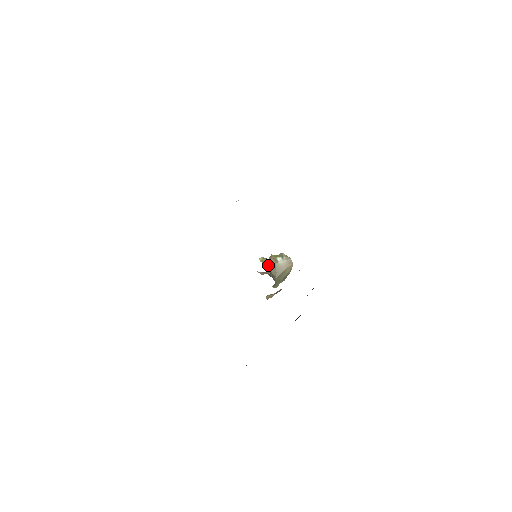
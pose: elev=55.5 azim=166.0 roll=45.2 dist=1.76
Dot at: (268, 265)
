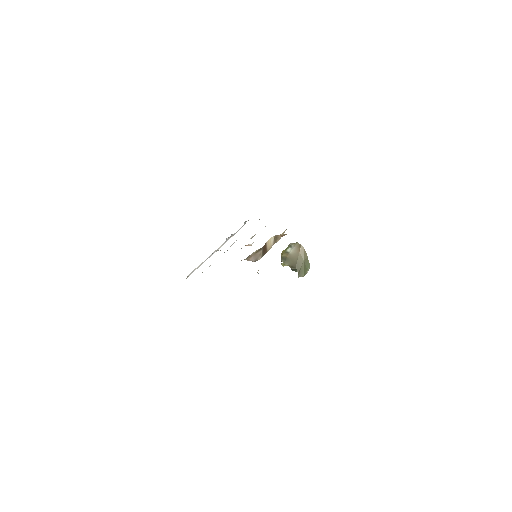
Dot at: (282, 261)
